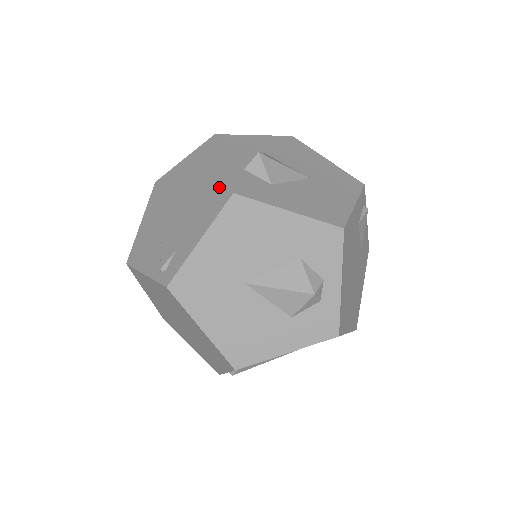
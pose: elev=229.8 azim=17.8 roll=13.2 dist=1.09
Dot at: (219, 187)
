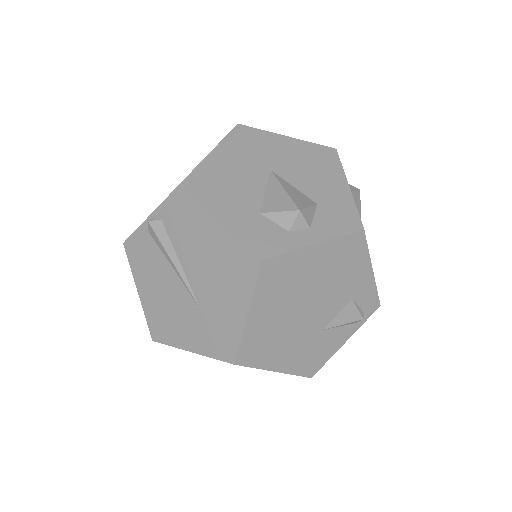
Dot at: occluded
